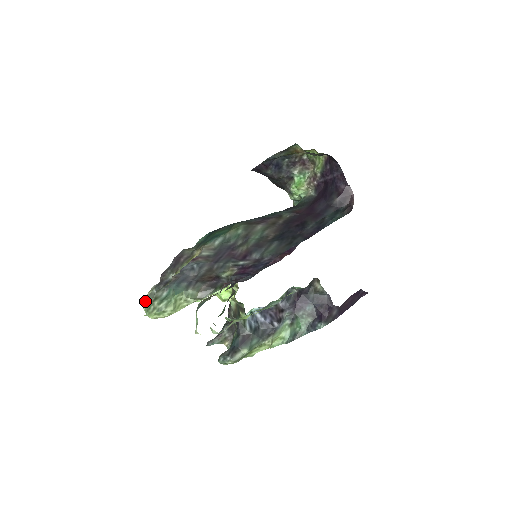
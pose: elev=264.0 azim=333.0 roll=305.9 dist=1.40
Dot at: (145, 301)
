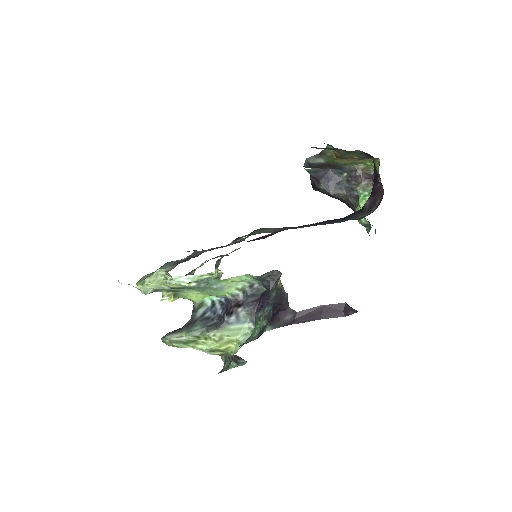
Dot at: occluded
